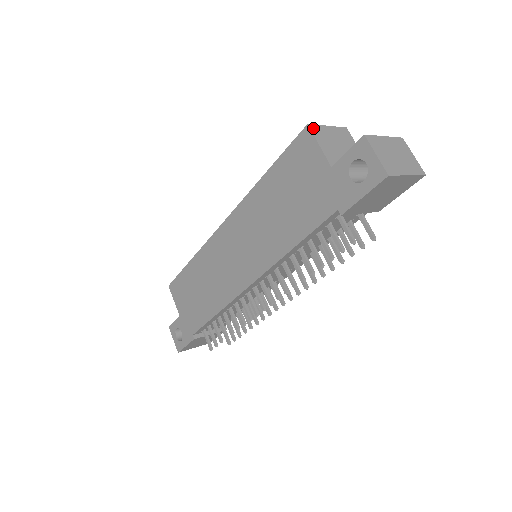
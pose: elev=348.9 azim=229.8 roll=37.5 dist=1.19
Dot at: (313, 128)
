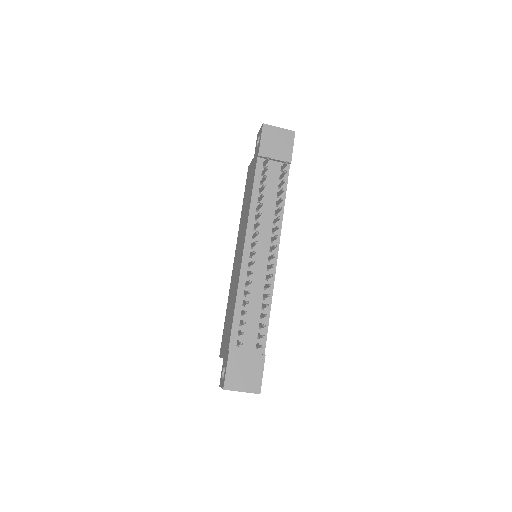
Dot at: occluded
